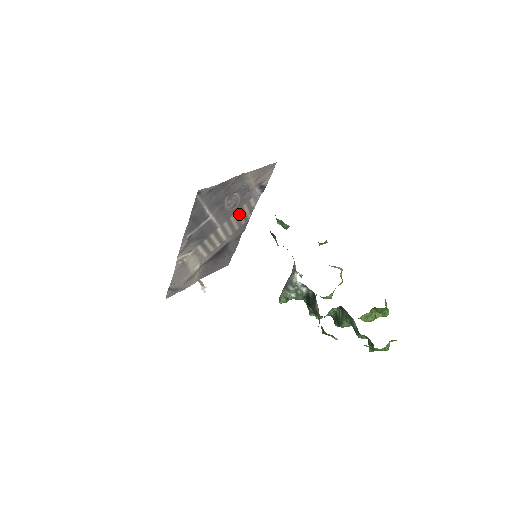
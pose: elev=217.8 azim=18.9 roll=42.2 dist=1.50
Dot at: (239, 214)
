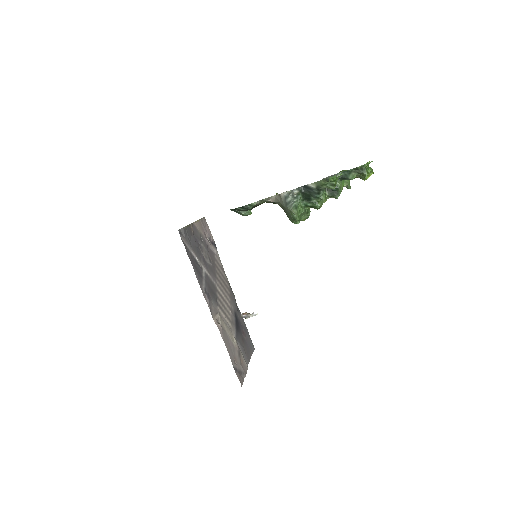
Dot at: (219, 274)
